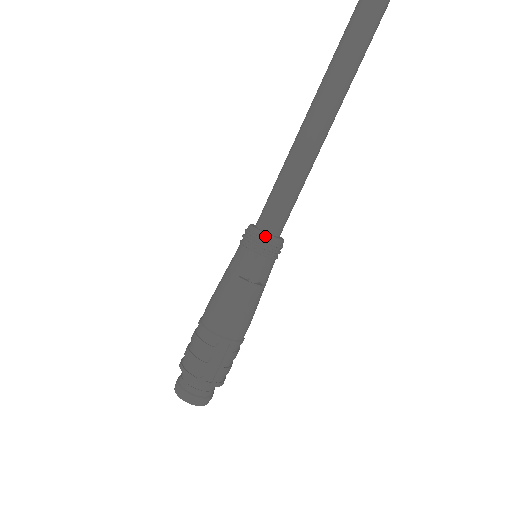
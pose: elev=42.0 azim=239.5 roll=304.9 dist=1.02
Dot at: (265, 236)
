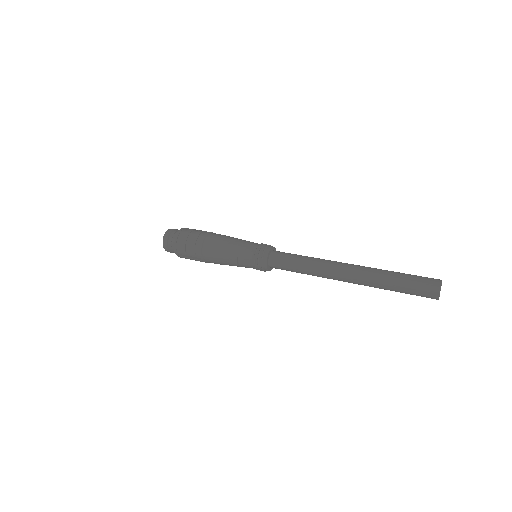
Dot at: (265, 265)
